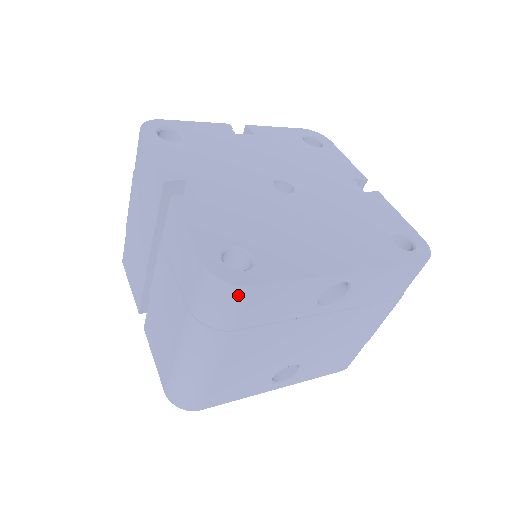
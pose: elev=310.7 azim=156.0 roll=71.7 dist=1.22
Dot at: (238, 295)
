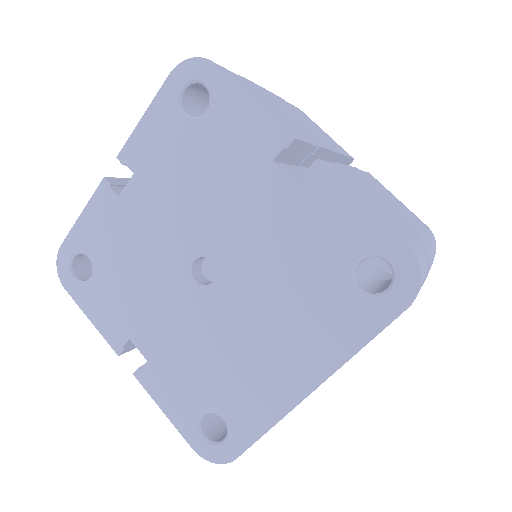
Dot at: occluded
